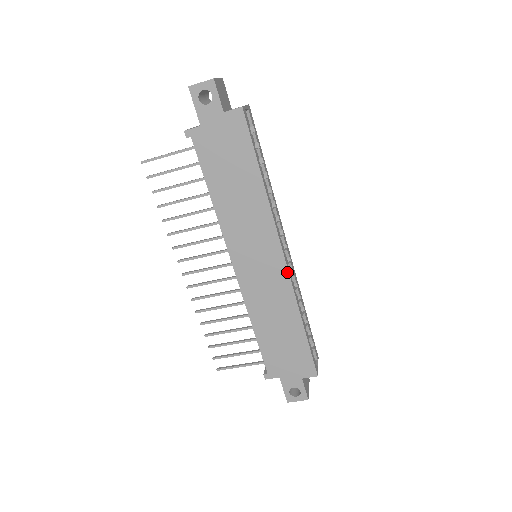
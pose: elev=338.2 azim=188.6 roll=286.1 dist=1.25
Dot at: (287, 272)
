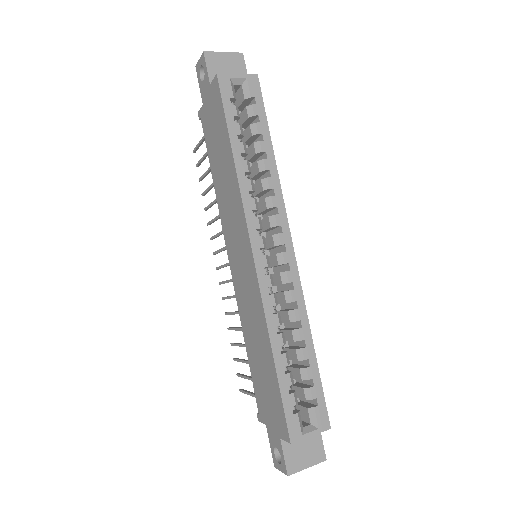
Dot at: (256, 276)
